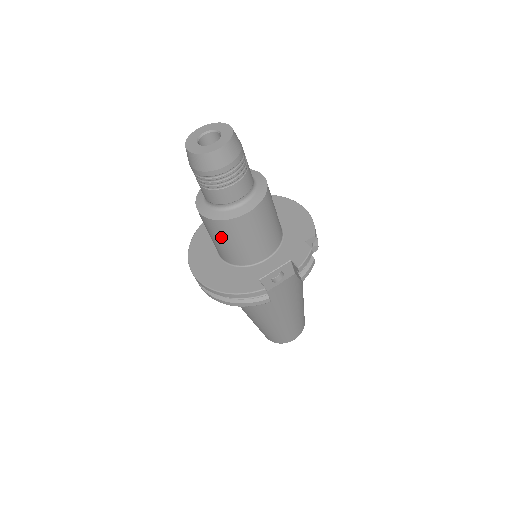
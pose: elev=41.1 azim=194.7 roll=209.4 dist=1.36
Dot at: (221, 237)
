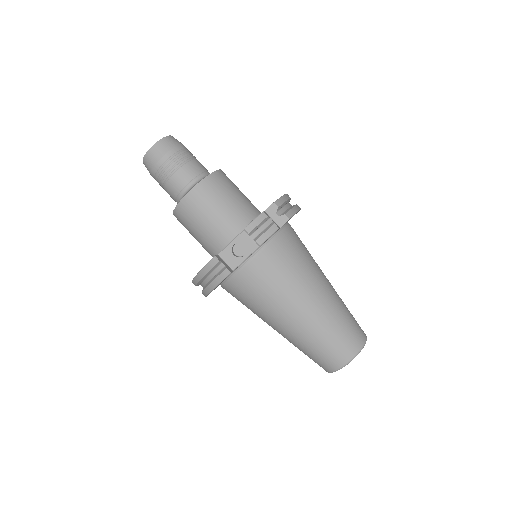
Dot at: (188, 228)
